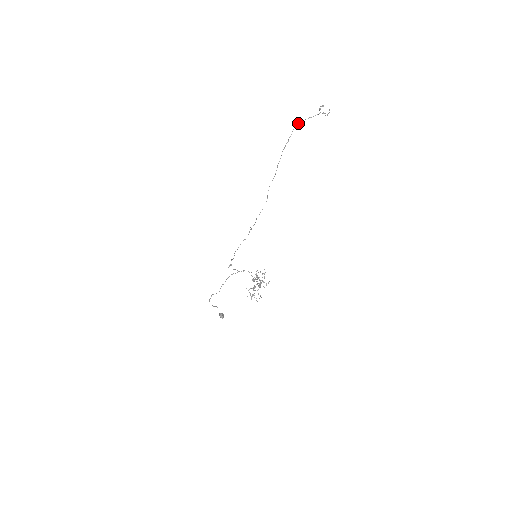
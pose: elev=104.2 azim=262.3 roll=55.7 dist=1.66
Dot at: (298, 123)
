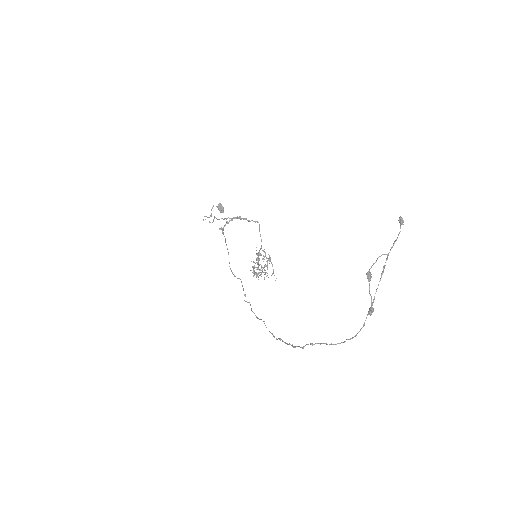
Dot at: occluded
